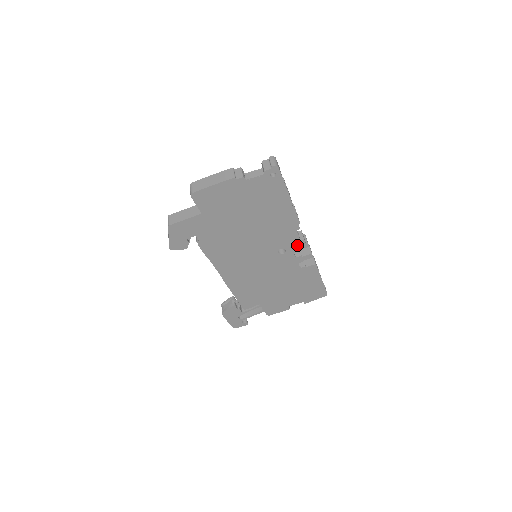
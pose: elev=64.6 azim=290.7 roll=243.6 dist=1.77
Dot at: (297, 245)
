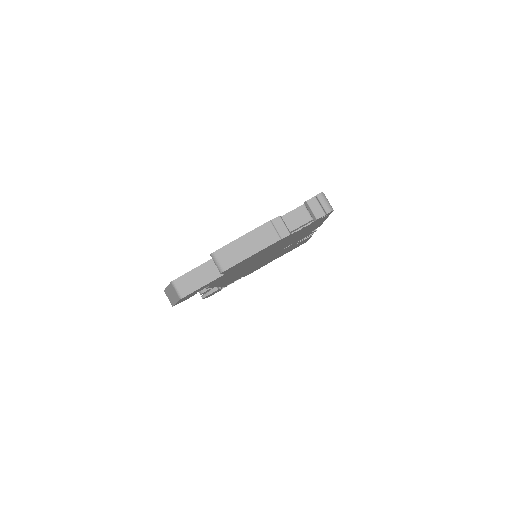
Dot at: (305, 236)
